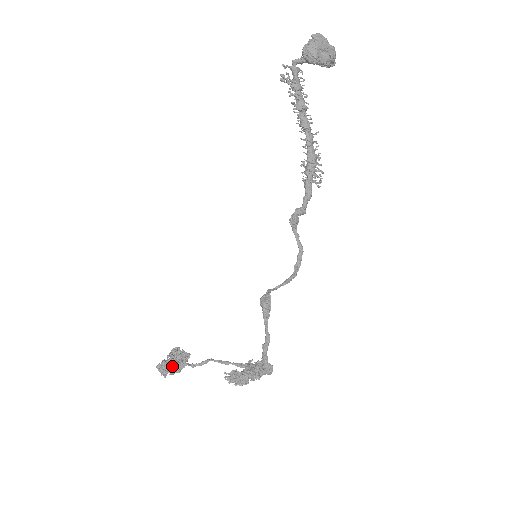
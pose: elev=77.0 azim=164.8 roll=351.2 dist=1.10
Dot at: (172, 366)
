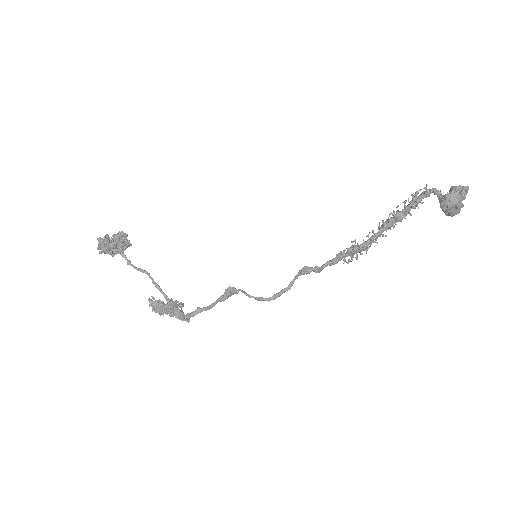
Dot at: (112, 248)
